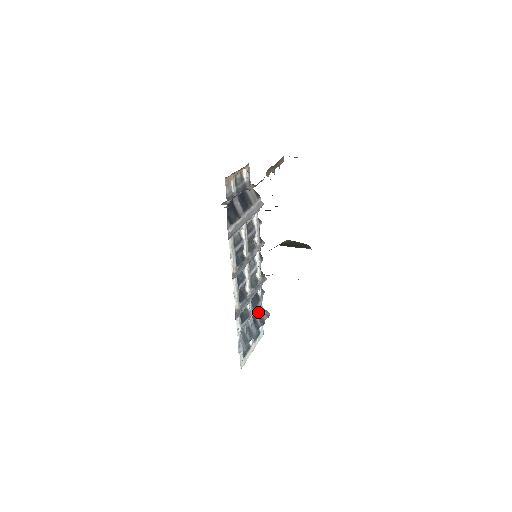
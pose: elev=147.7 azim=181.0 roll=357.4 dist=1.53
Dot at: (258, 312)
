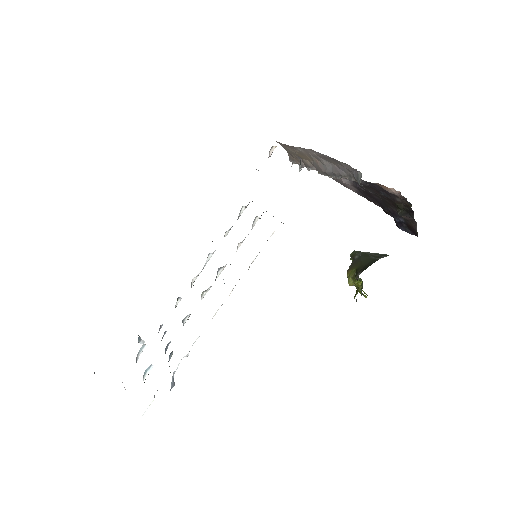
Dot at: occluded
